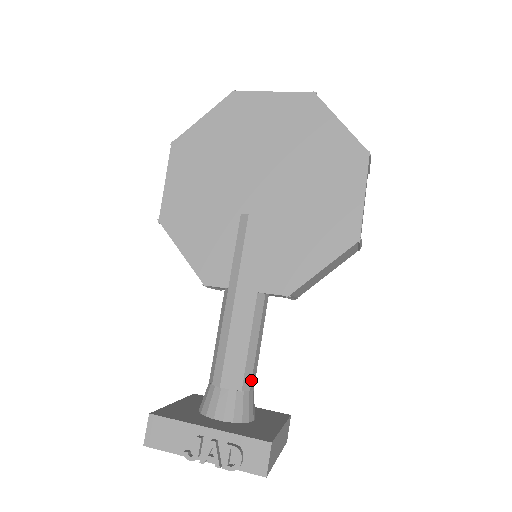
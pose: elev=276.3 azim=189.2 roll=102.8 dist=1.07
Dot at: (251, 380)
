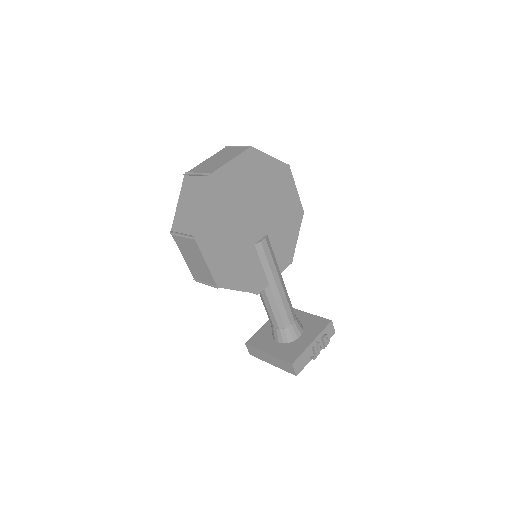
Dot at: occluded
